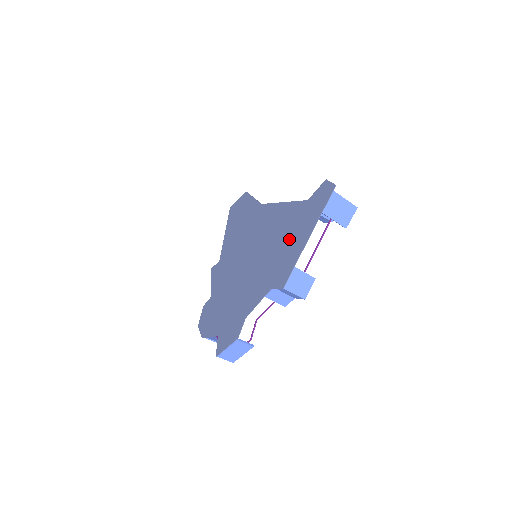
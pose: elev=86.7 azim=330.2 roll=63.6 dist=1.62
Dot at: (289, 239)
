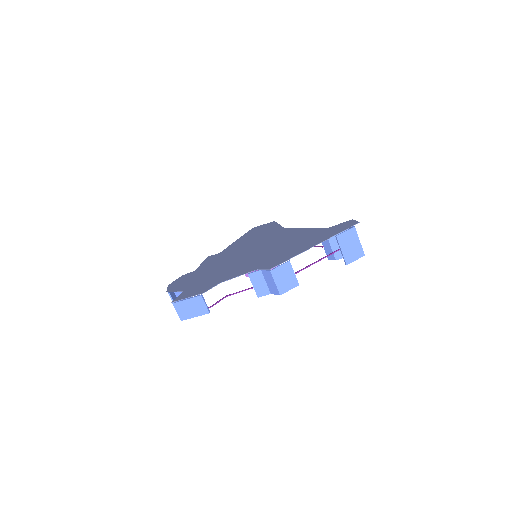
Dot at: (296, 245)
